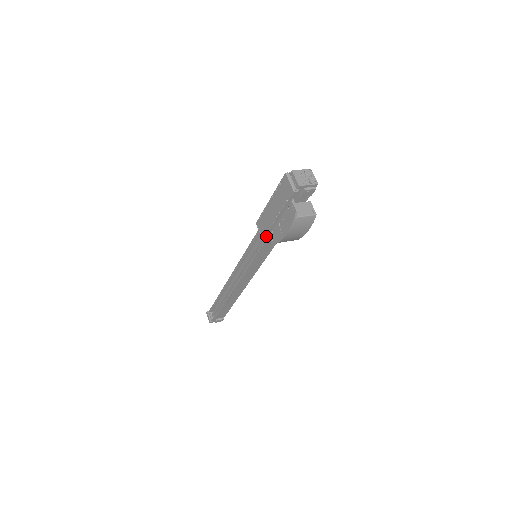
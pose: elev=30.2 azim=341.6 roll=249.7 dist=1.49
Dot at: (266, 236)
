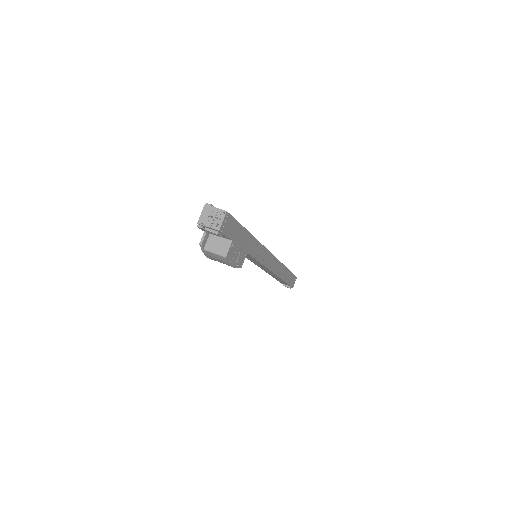
Dot at: occluded
